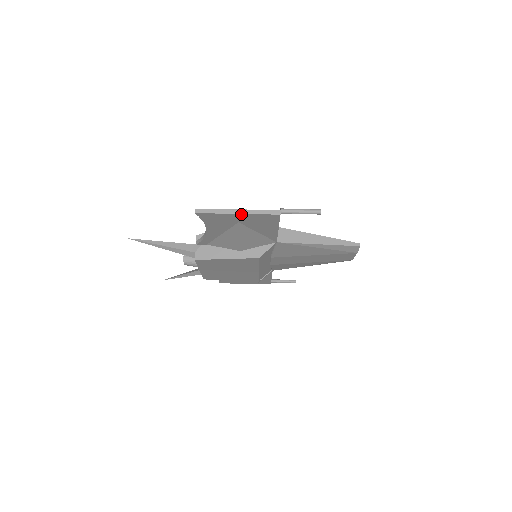
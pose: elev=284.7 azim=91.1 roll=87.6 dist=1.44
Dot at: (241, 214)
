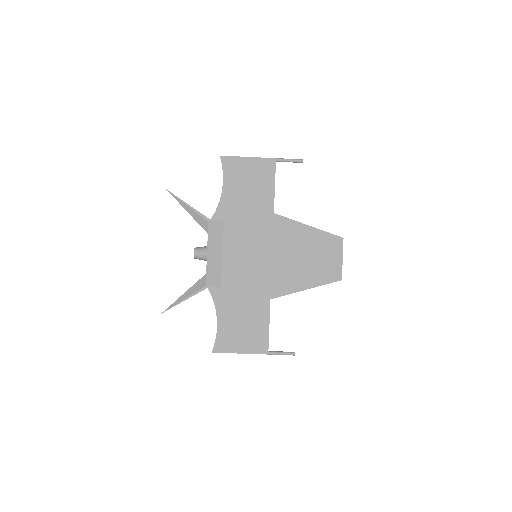
Dot at: (242, 352)
